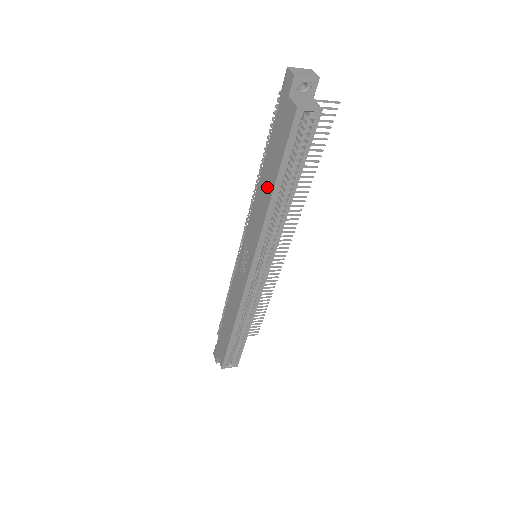
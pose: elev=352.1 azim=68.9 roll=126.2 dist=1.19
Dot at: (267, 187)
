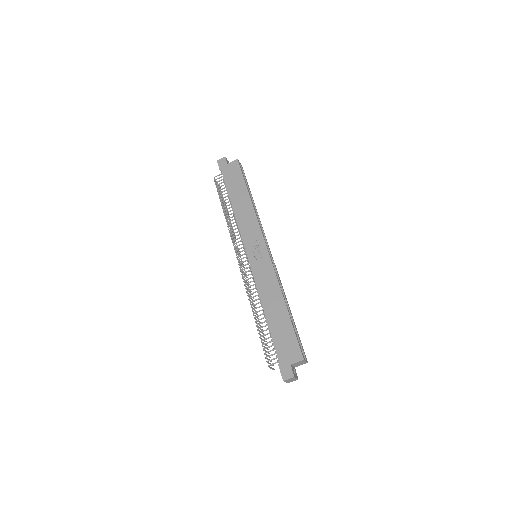
Dot at: (243, 200)
